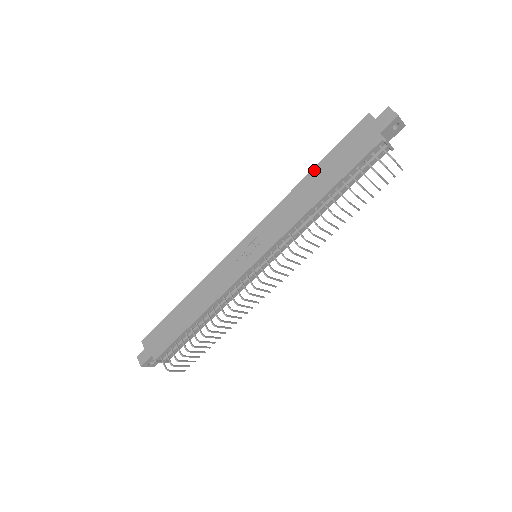
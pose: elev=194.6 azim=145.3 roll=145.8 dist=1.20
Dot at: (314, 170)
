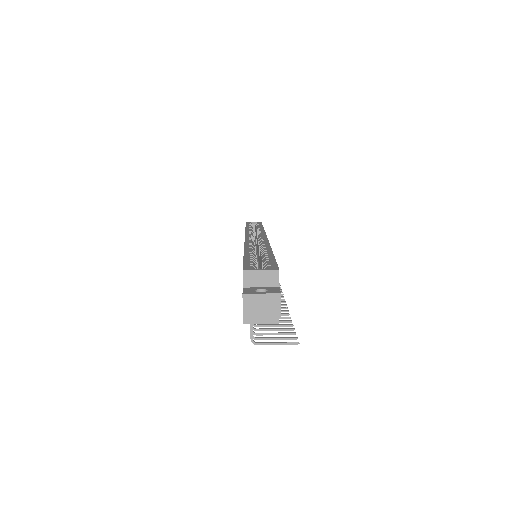
Dot at: occluded
